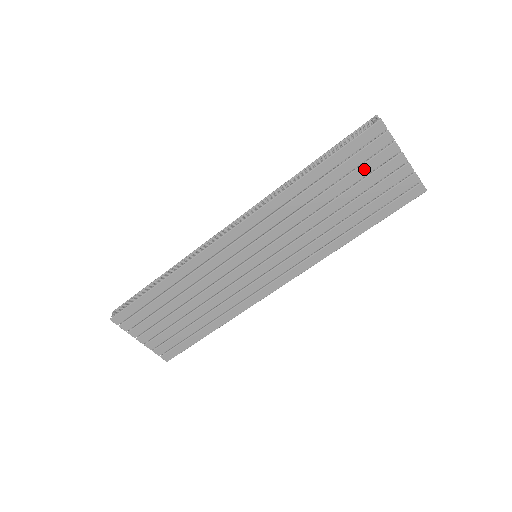
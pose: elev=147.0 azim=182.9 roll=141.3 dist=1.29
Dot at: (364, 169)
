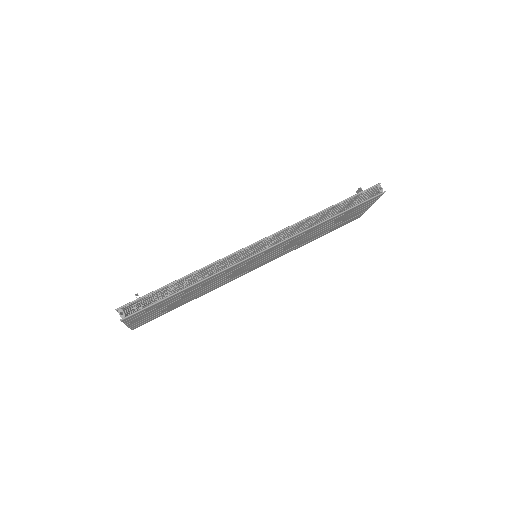
Dot at: (354, 212)
